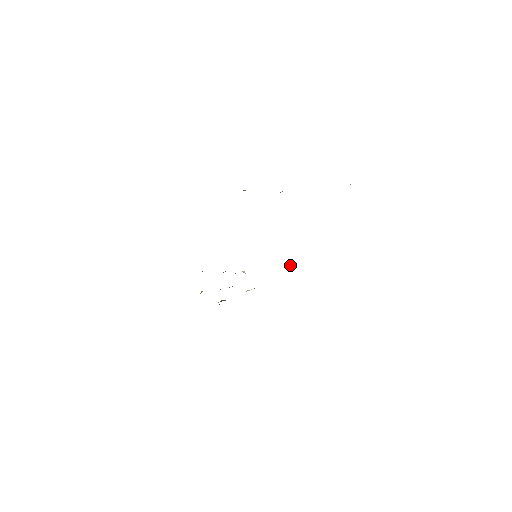
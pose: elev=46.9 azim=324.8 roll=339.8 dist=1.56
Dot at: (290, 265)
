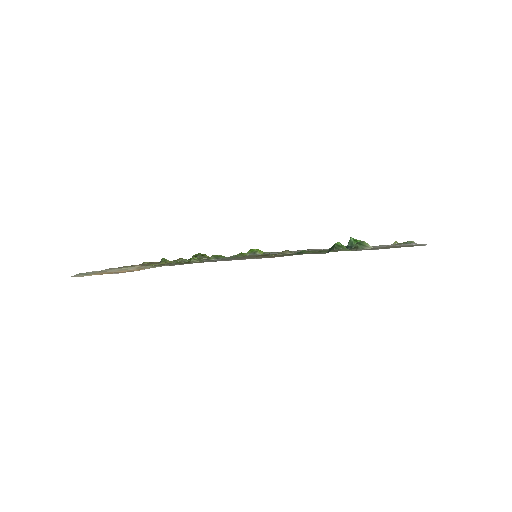
Dot at: (260, 251)
